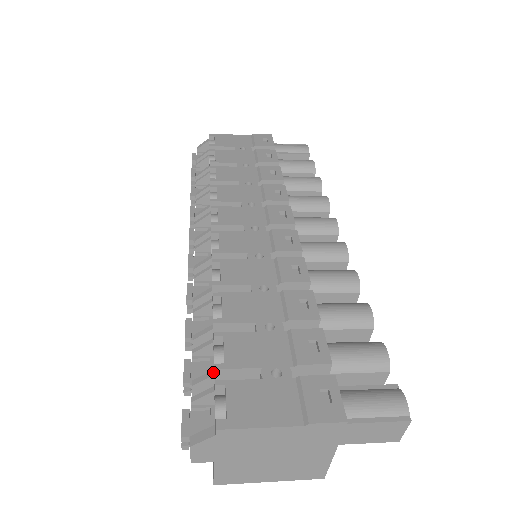
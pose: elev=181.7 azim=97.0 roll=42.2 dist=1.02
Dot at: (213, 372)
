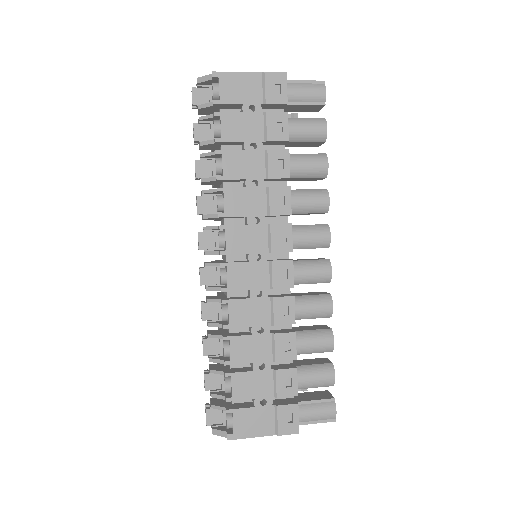
Dot at: (225, 398)
